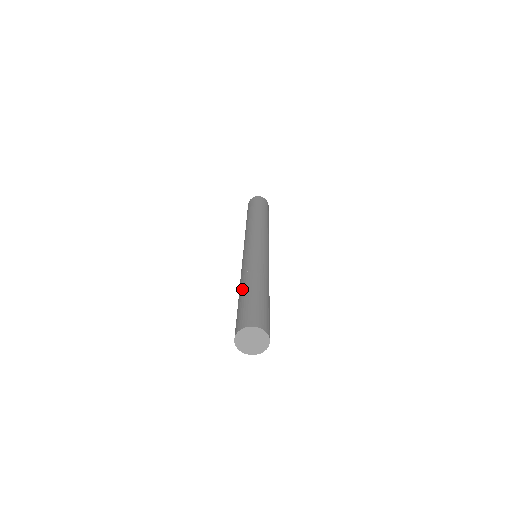
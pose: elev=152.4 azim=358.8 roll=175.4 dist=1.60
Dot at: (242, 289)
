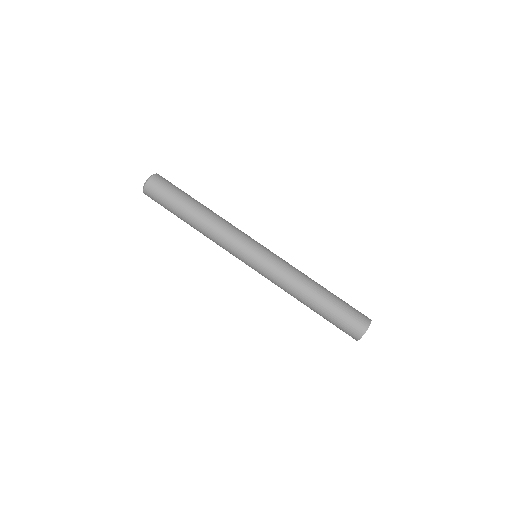
Dot at: (320, 296)
